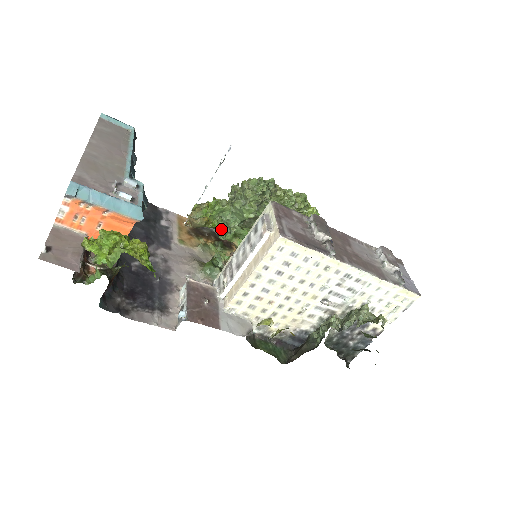
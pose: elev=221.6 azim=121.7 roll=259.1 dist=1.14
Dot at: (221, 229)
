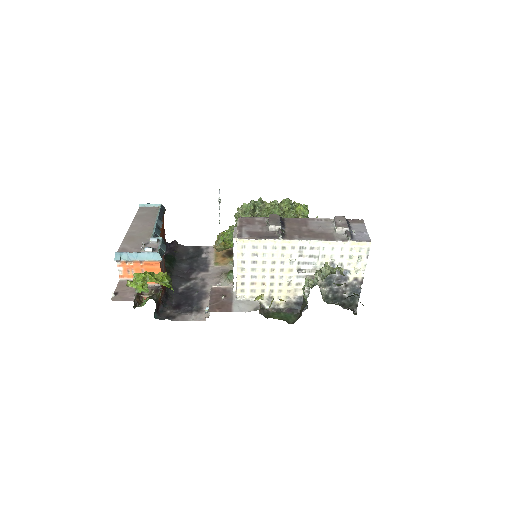
Dot at: occluded
